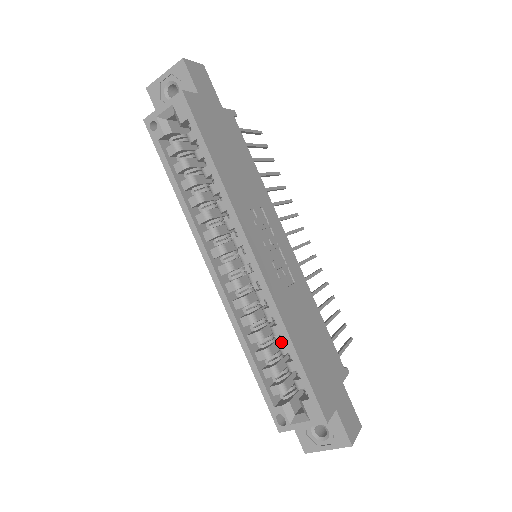
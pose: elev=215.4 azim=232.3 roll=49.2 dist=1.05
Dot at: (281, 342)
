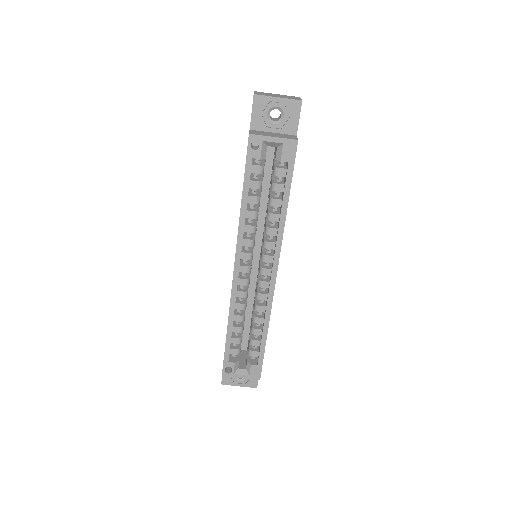
Dot at: (254, 325)
